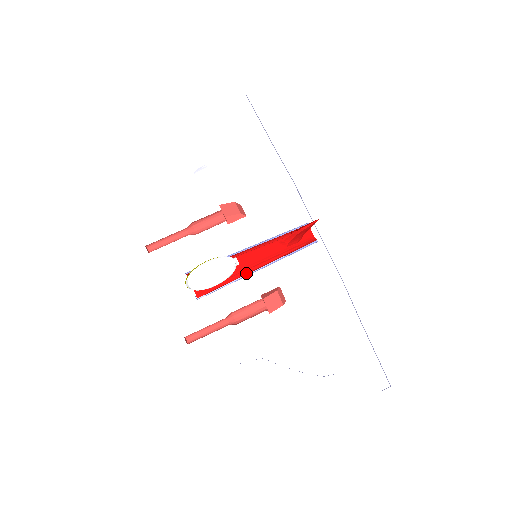
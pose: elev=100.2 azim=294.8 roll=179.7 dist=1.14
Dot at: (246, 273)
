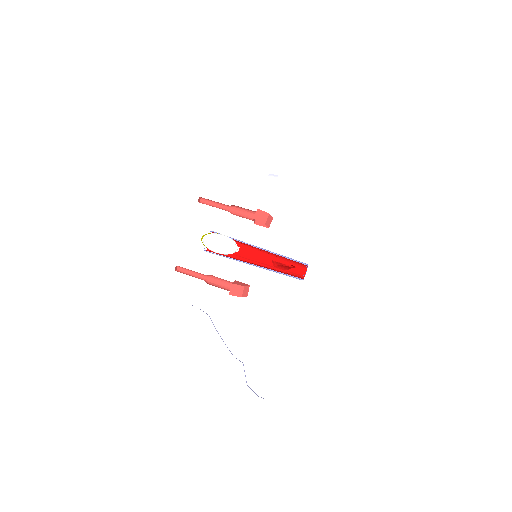
Dot at: (245, 260)
